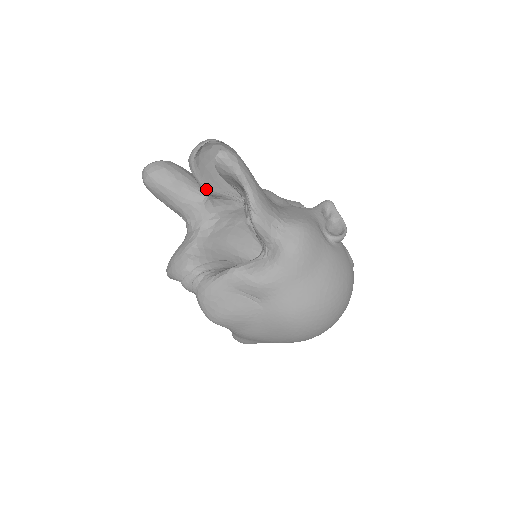
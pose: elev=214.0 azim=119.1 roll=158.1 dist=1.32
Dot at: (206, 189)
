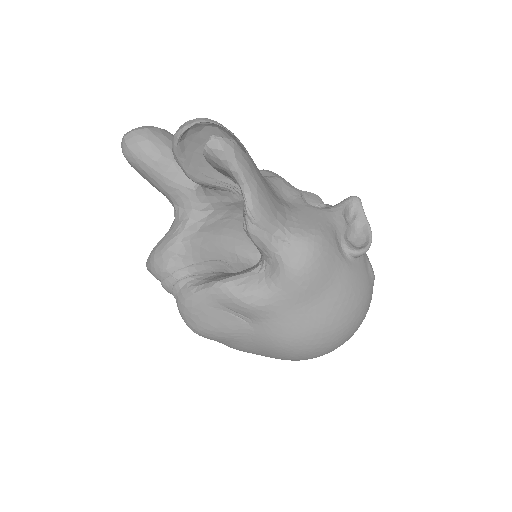
Dot at: (194, 179)
